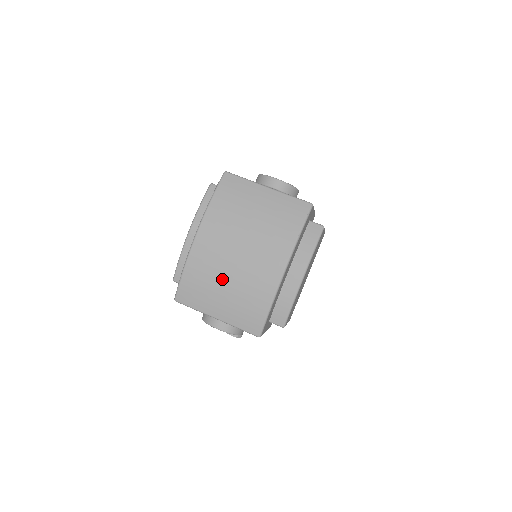
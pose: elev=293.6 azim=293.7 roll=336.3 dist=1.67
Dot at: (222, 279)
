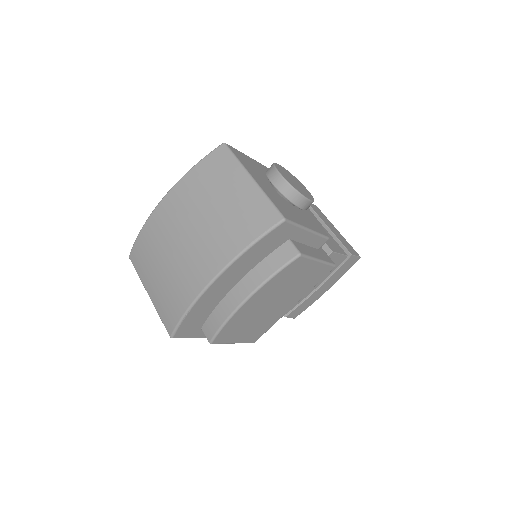
Dot at: (162, 257)
